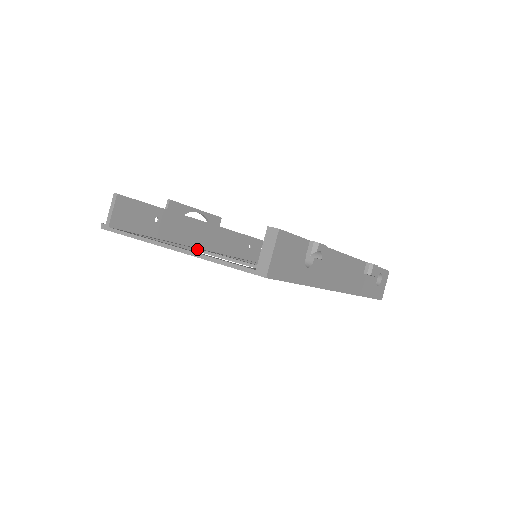
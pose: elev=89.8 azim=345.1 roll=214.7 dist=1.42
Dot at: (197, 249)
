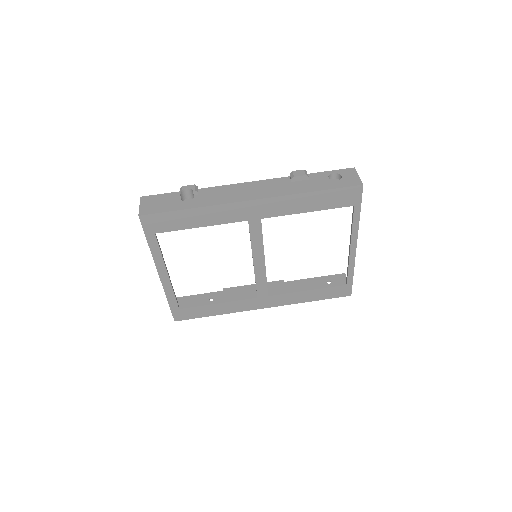
Dot at: (249, 297)
